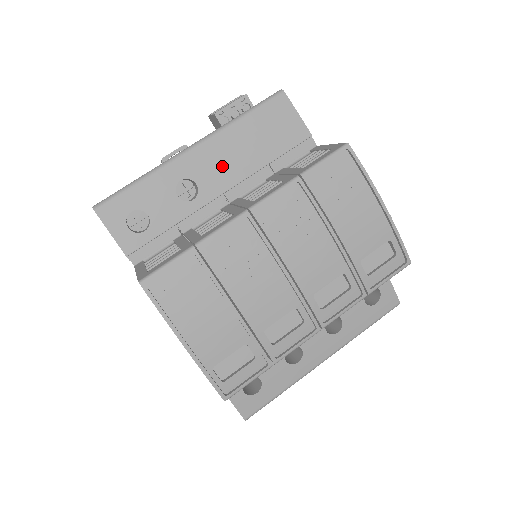
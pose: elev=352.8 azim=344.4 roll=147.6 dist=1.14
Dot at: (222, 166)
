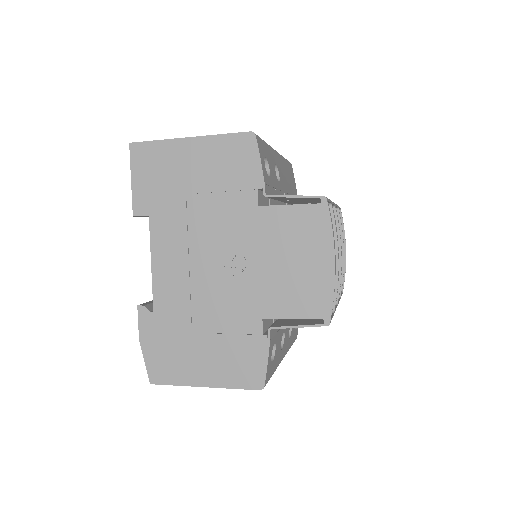
Dot at: (283, 176)
